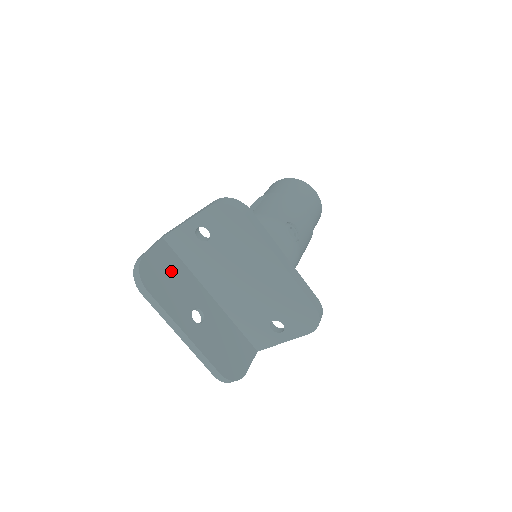
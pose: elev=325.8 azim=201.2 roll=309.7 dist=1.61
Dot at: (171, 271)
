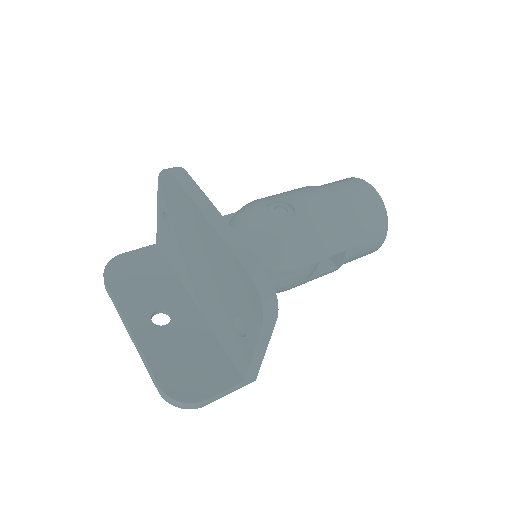
Dot at: (149, 271)
